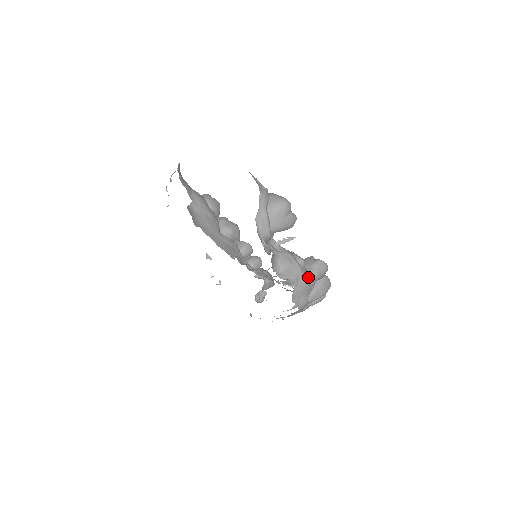
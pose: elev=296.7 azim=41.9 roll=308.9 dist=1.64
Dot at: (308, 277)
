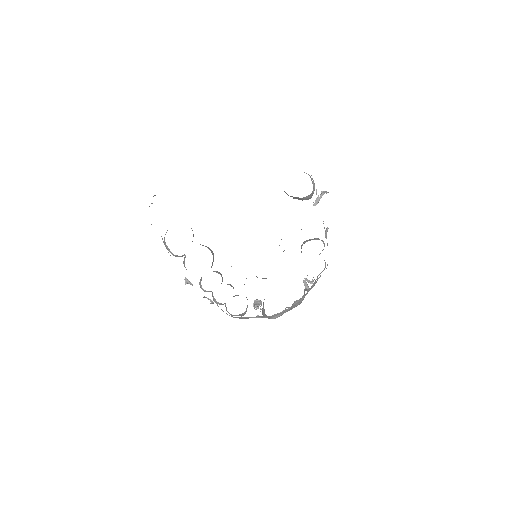
Dot at: (323, 242)
